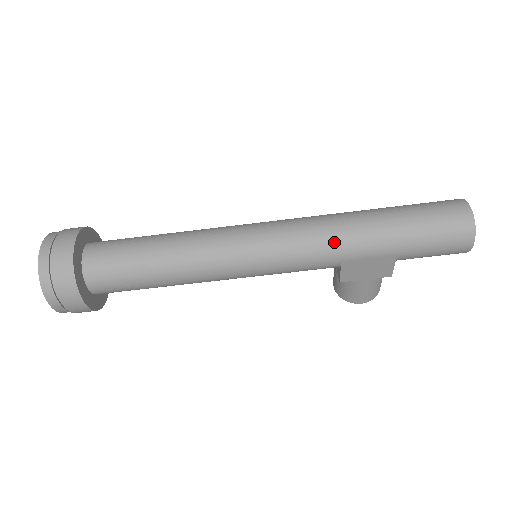
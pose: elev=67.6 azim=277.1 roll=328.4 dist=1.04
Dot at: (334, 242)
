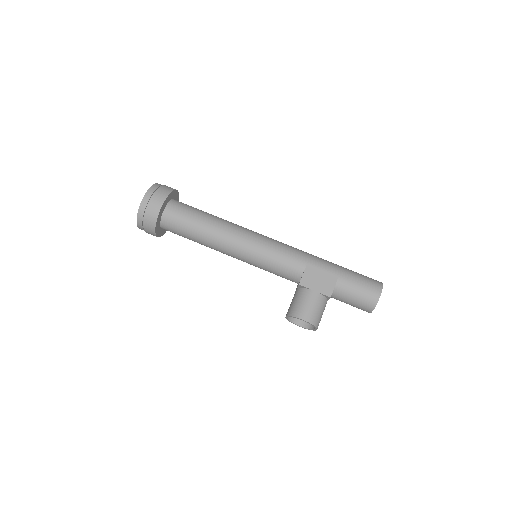
Dot at: (307, 253)
